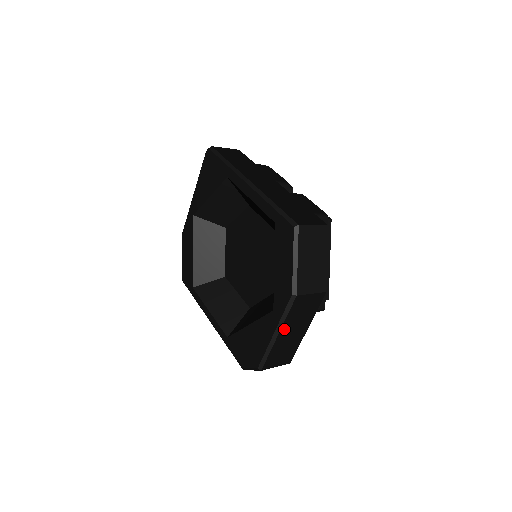
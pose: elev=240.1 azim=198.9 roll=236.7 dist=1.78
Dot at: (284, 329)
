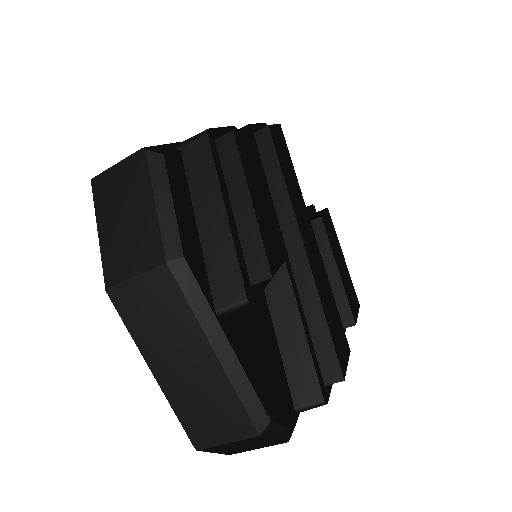
Dot at: (154, 359)
